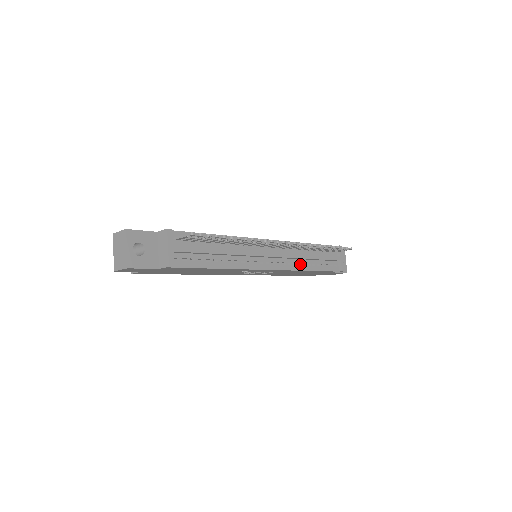
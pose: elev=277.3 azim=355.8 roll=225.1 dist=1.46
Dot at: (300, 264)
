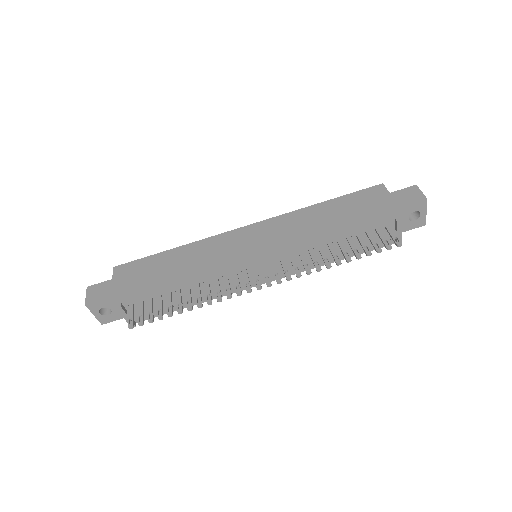
Dot at: occluded
